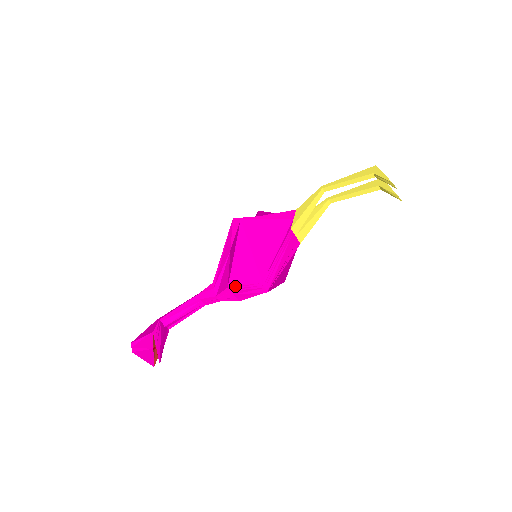
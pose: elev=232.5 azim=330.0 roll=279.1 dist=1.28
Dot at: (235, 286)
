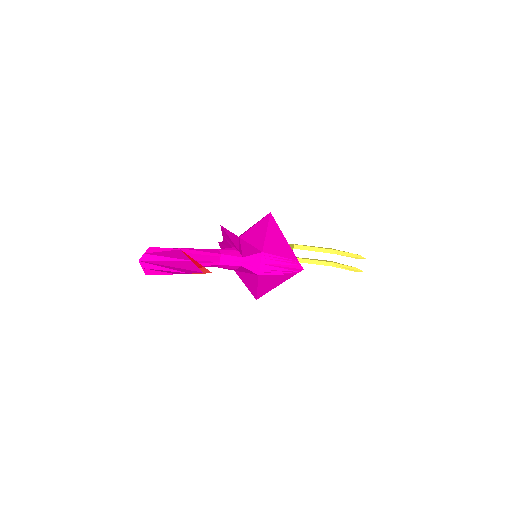
Dot at: (270, 254)
